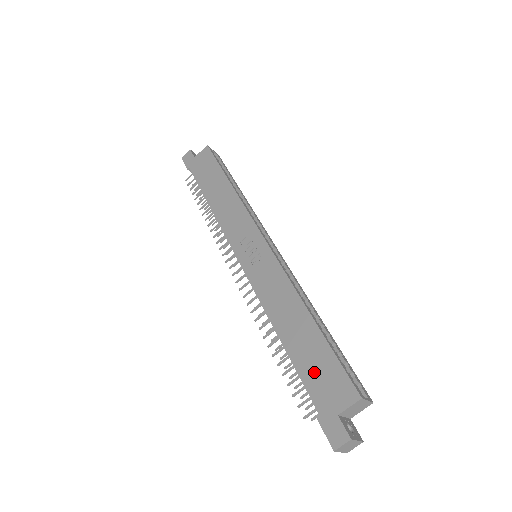
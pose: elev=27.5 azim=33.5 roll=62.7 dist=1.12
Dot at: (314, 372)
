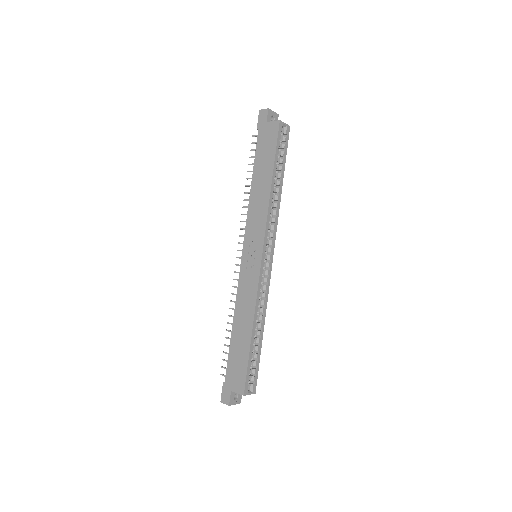
Dot at: (235, 362)
